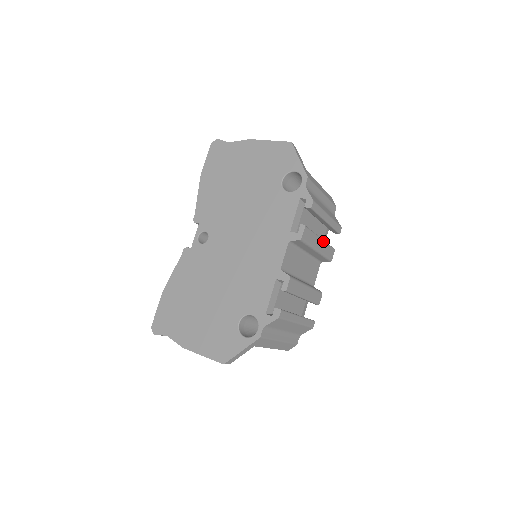
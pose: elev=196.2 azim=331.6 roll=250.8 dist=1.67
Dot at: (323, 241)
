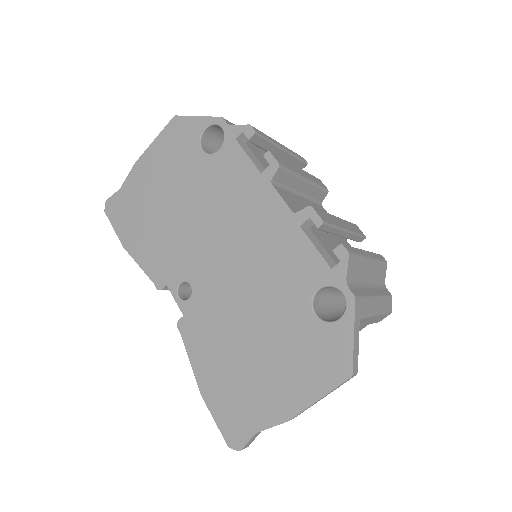
Dot at: (301, 170)
